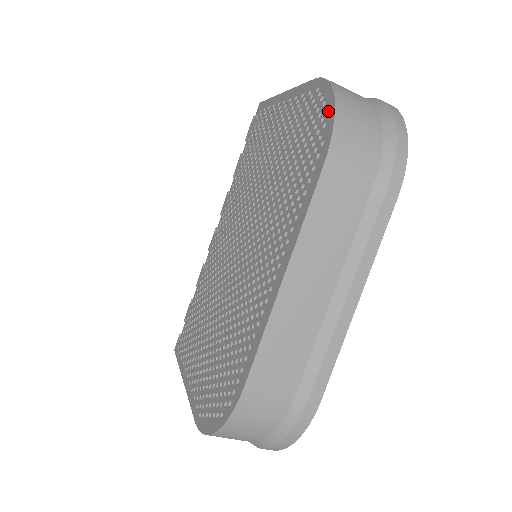
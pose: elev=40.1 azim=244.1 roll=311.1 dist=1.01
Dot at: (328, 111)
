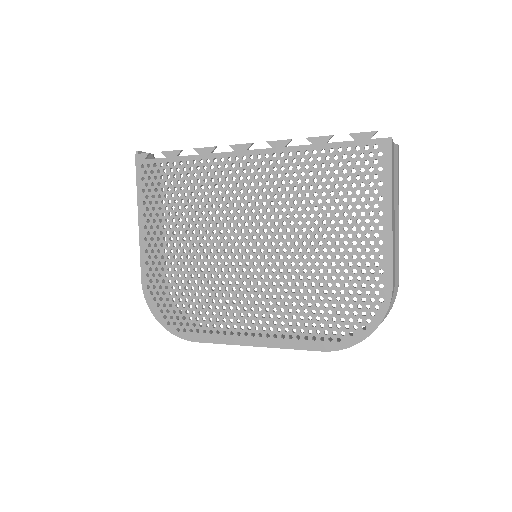
Dot at: (361, 333)
